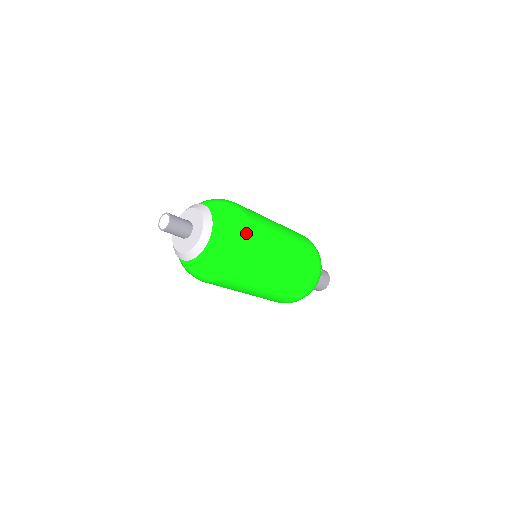
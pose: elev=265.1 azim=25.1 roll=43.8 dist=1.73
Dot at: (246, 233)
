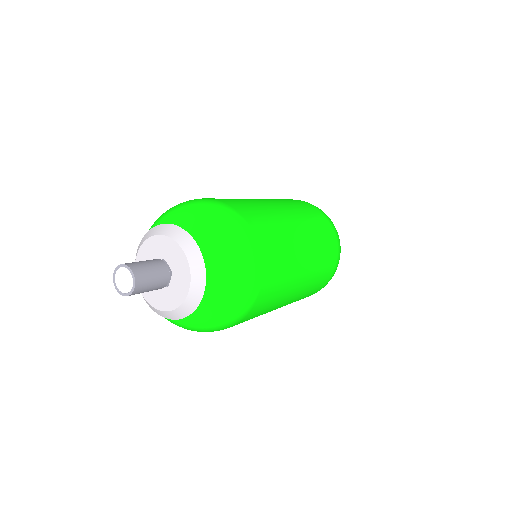
Dot at: (257, 273)
